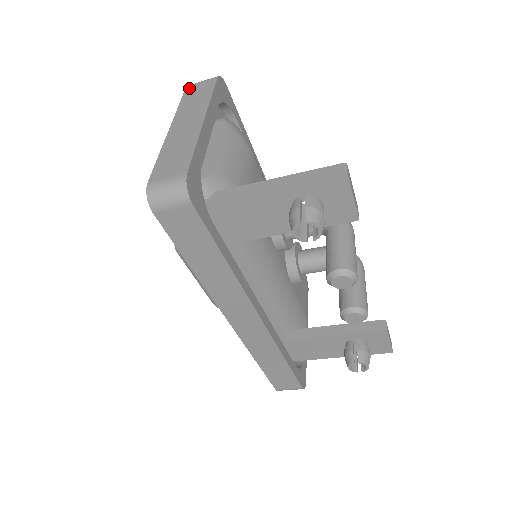
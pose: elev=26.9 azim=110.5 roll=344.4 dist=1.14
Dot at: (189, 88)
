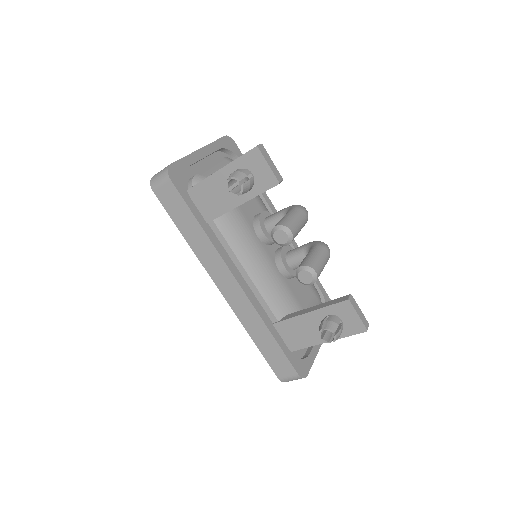
Dot at: occluded
